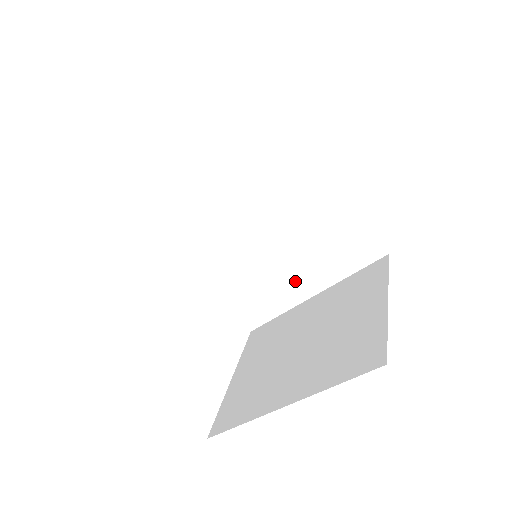
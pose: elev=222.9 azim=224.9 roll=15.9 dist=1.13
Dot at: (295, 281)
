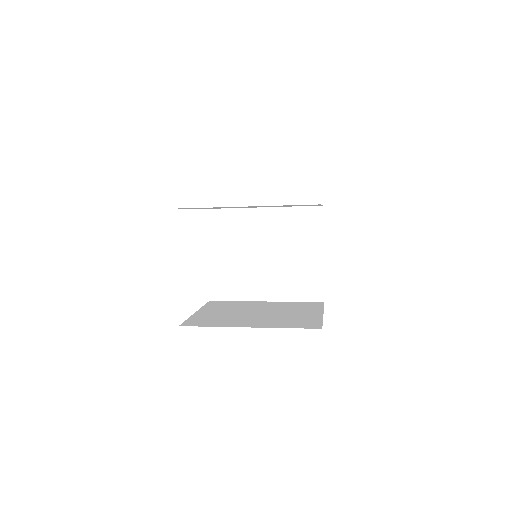
Dot at: (263, 286)
